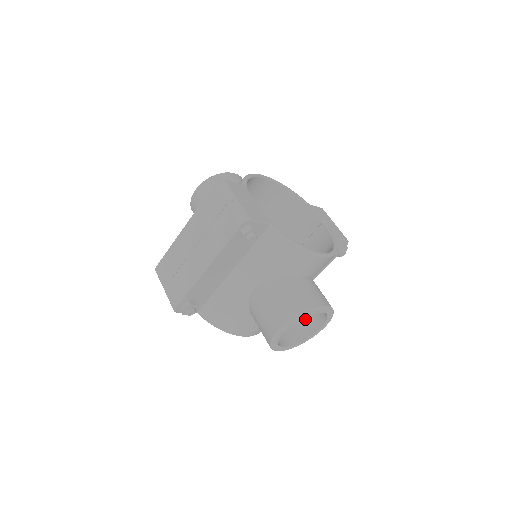
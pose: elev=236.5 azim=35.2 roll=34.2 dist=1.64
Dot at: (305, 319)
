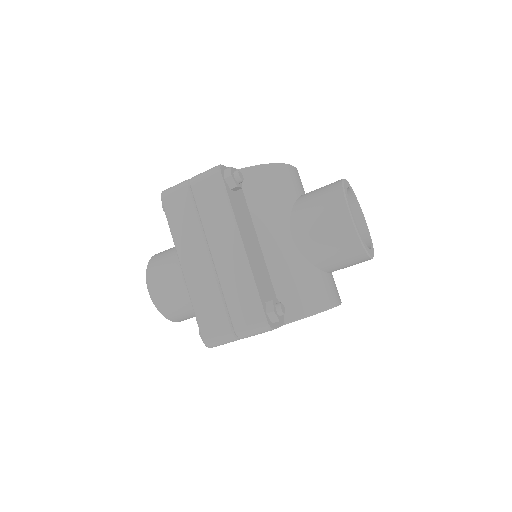
Dot at: occluded
